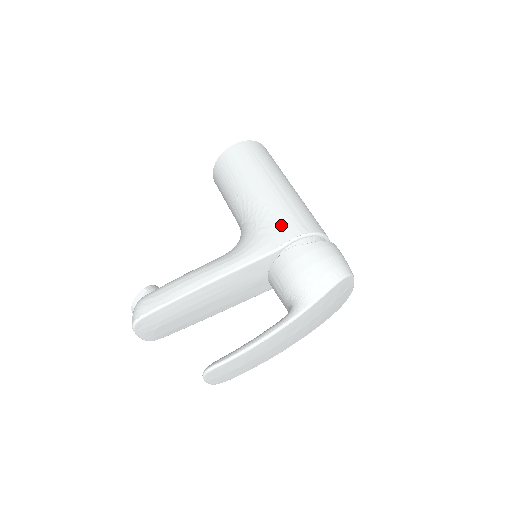
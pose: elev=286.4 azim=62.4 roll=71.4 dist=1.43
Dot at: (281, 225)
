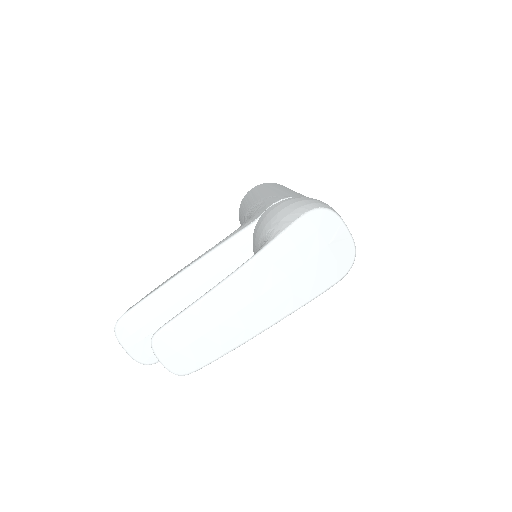
Dot at: (264, 204)
